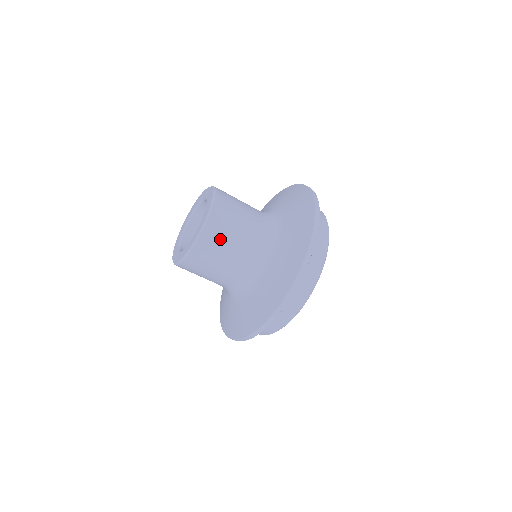
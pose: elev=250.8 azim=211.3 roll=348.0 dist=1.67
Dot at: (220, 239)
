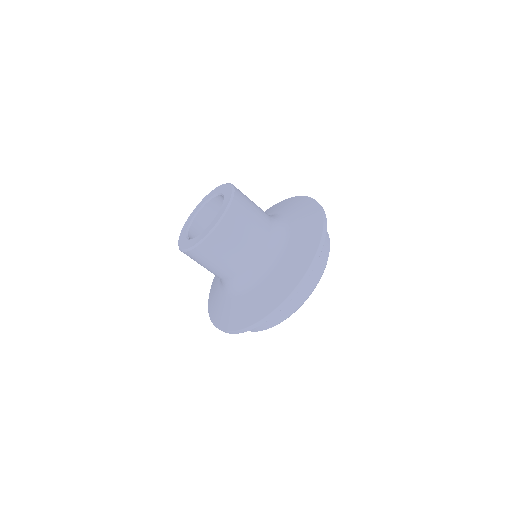
Dot at: (243, 218)
